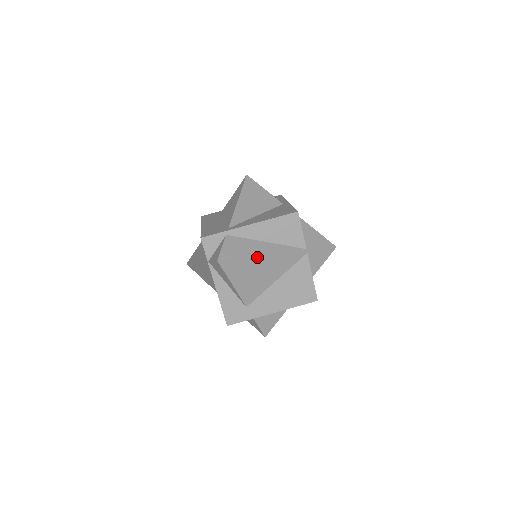
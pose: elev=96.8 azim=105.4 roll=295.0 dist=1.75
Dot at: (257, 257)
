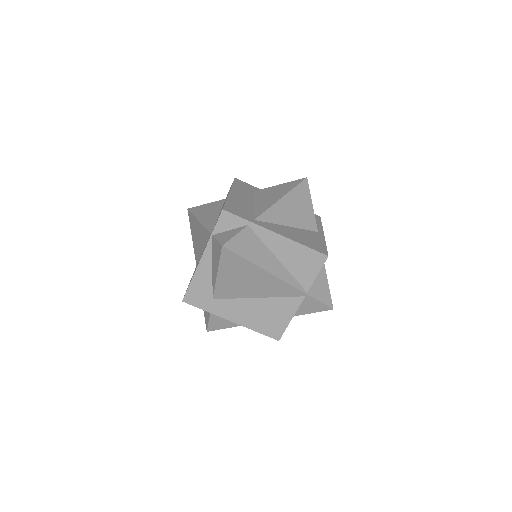
Dot at: (260, 268)
